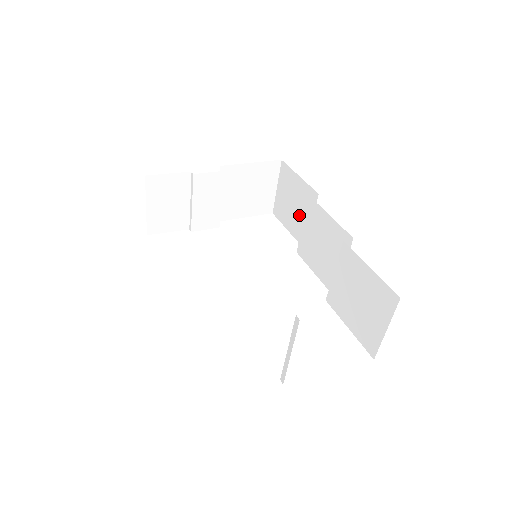
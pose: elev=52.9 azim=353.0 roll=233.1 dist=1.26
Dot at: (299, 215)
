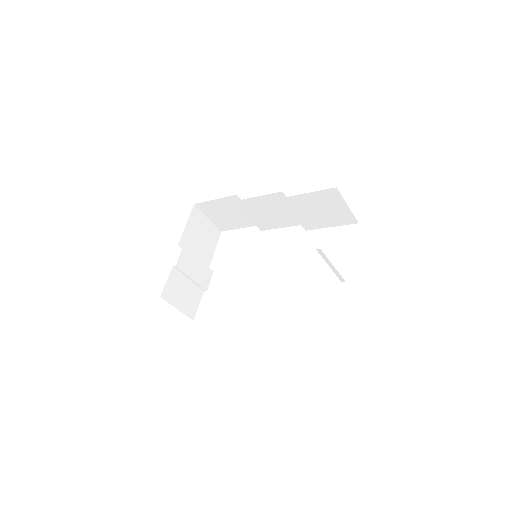
Dot at: (238, 215)
